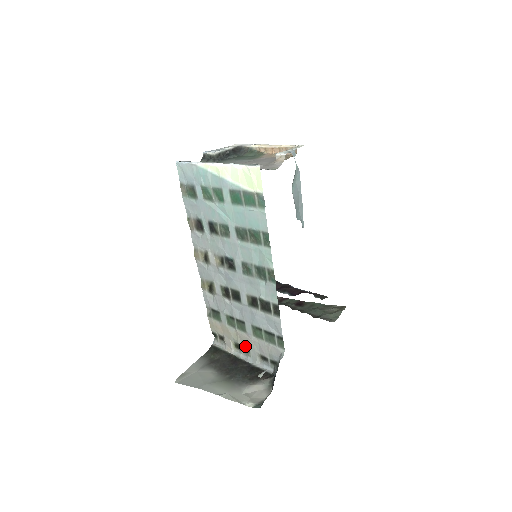
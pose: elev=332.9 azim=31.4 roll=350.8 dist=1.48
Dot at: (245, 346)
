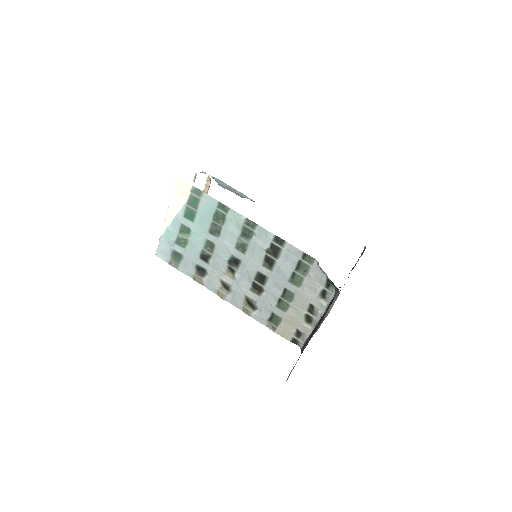
Dot at: (308, 308)
